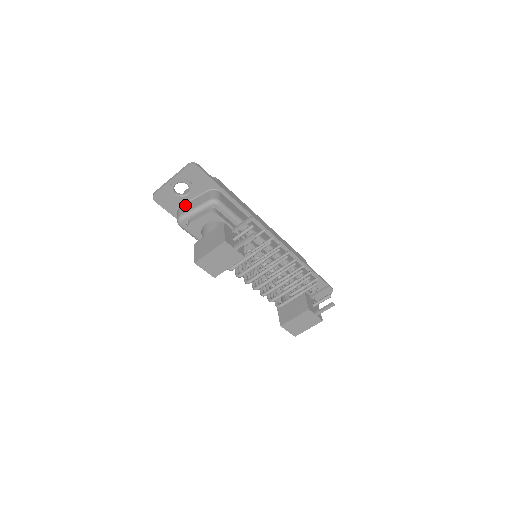
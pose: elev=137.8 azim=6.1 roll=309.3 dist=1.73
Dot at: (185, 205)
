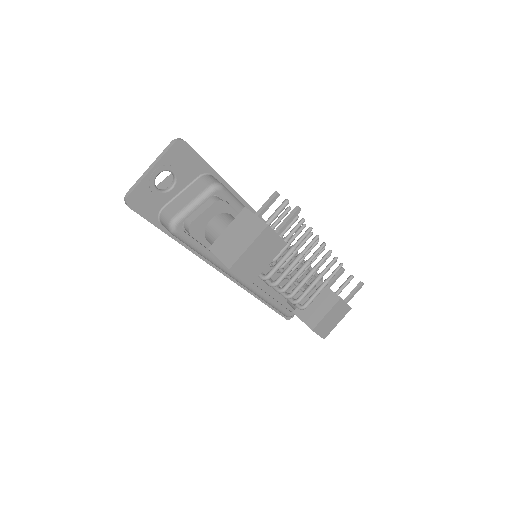
Dot at: (171, 204)
